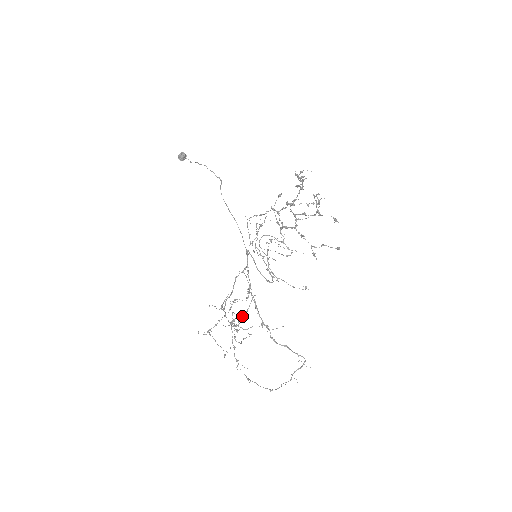
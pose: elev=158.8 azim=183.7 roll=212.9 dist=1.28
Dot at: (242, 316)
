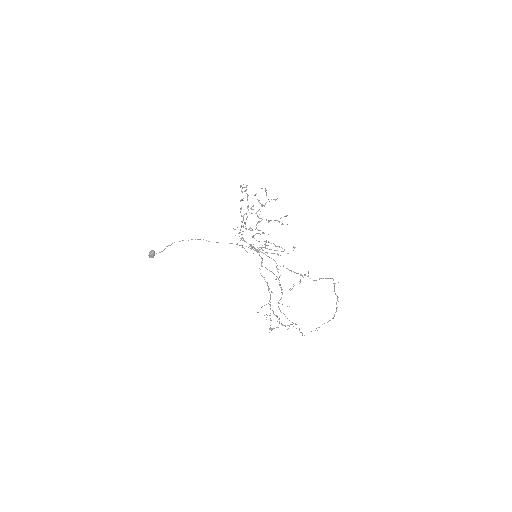
Dot at: (282, 294)
